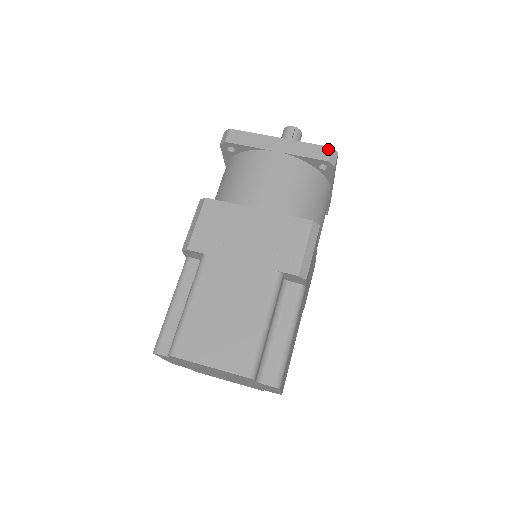
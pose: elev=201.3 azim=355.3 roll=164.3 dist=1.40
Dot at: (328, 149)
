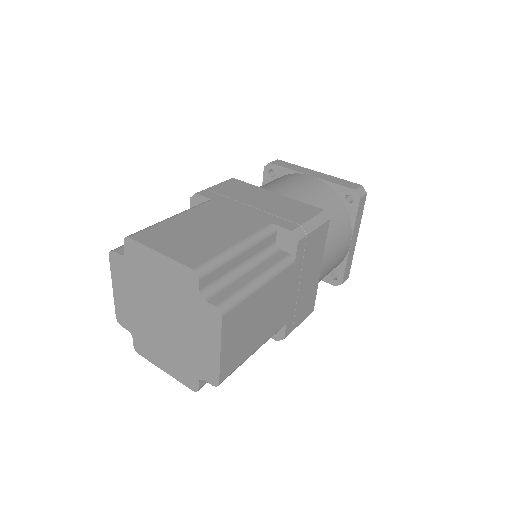
Dot at: (358, 185)
